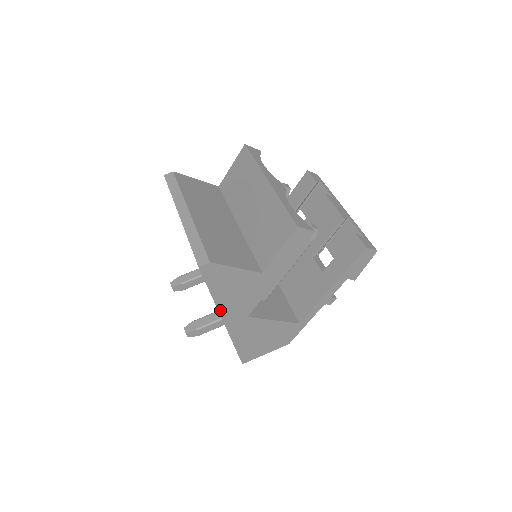
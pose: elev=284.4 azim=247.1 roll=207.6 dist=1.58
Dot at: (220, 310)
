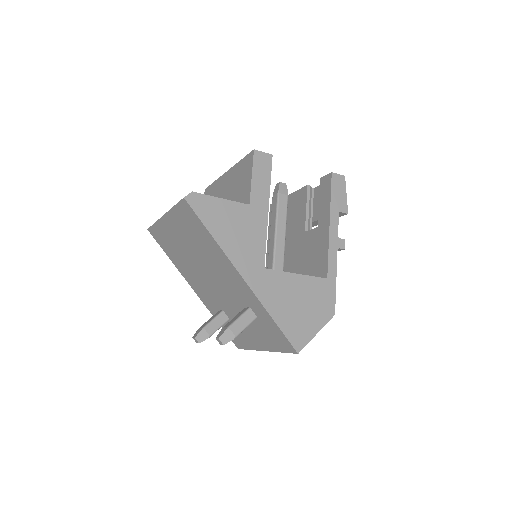
Dot at: (230, 258)
